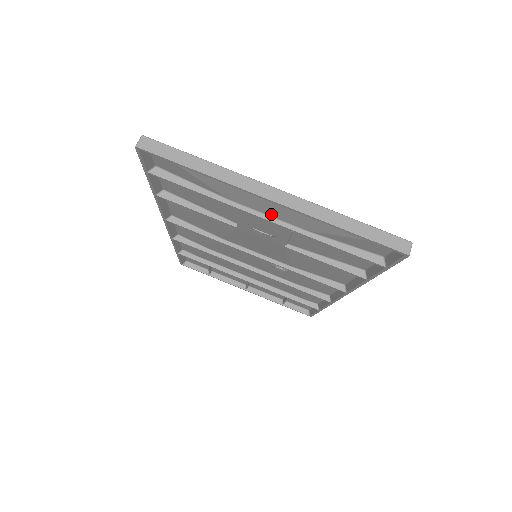
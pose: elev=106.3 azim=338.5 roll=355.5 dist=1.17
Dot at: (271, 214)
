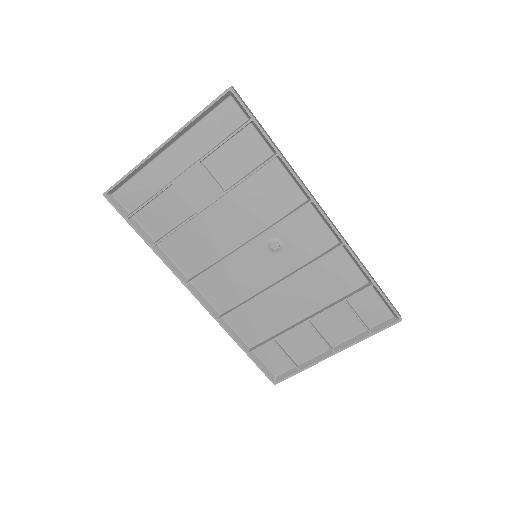
Dot at: (184, 167)
